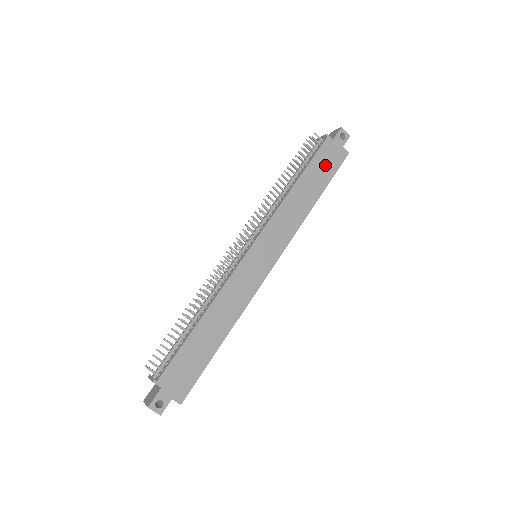
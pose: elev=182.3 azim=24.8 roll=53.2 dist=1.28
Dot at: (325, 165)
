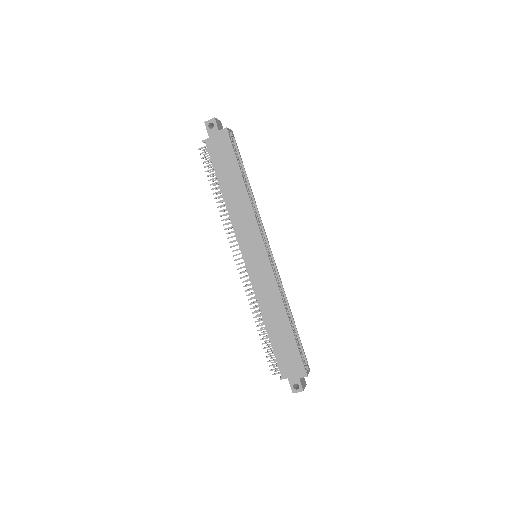
Dot at: (223, 158)
